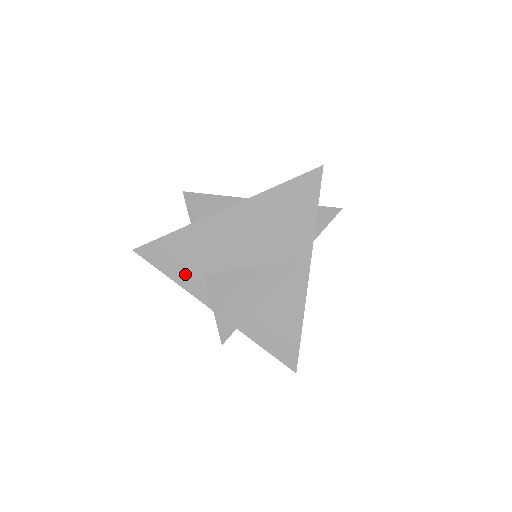
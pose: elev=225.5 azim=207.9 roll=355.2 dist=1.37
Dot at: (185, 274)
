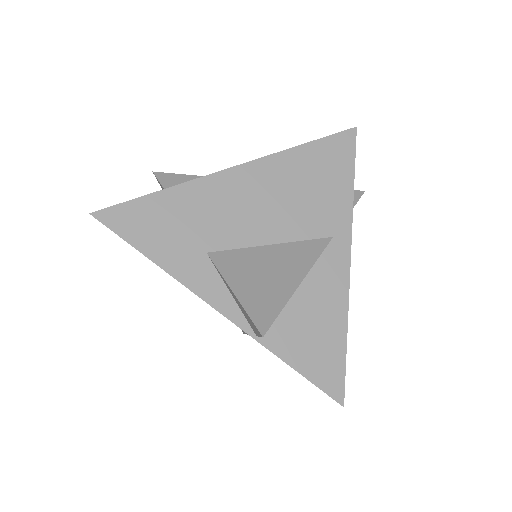
Dot at: (176, 253)
